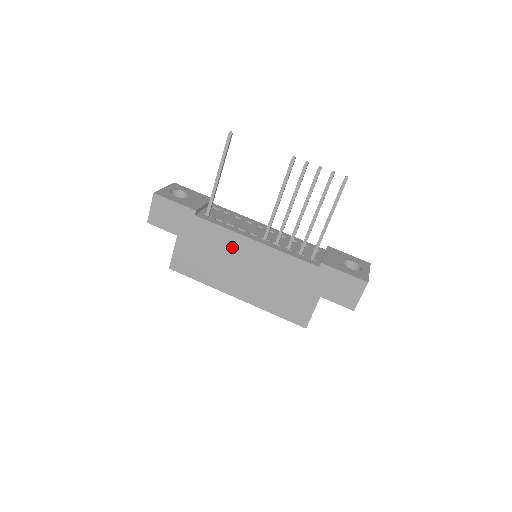
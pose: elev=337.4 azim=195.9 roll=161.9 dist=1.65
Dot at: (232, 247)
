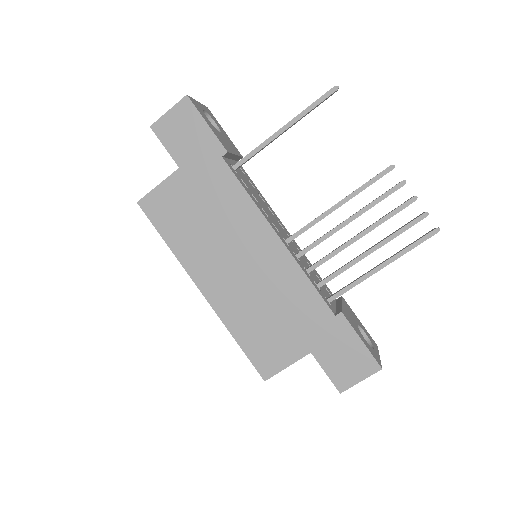
Dot at: (242, 225)
